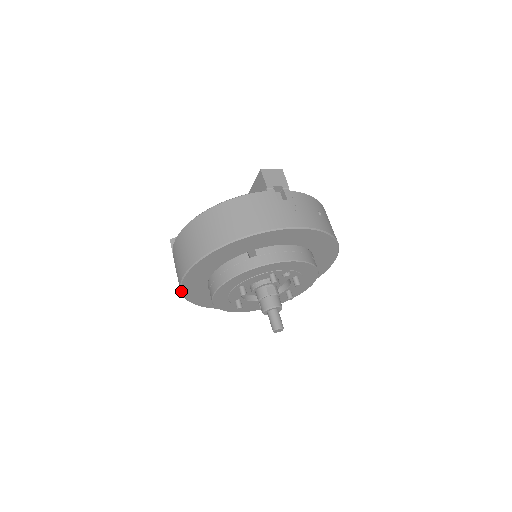
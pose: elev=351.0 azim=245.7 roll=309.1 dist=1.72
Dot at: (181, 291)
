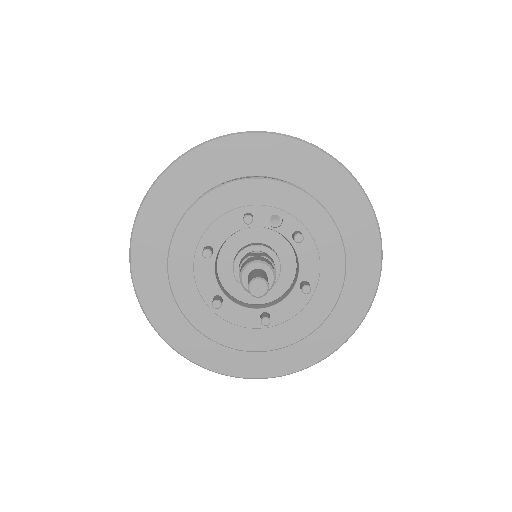
Dot at: (137, 295)
